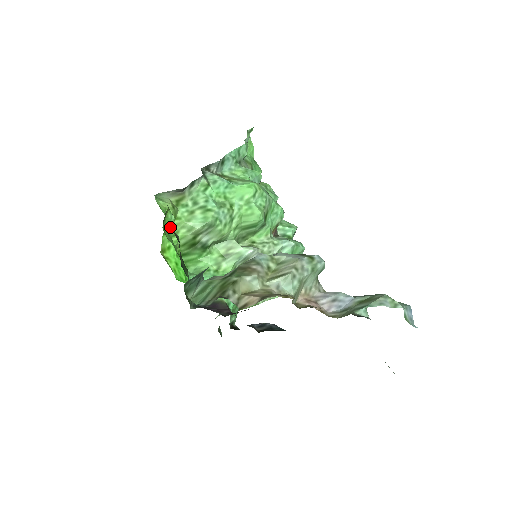
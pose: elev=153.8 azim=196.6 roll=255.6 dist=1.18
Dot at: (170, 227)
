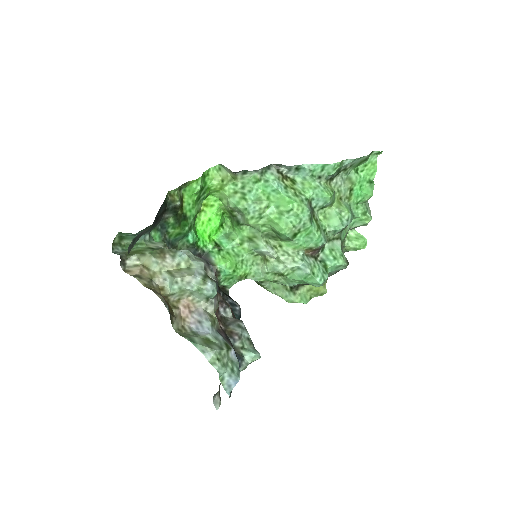
Dot at: (197, 193)
